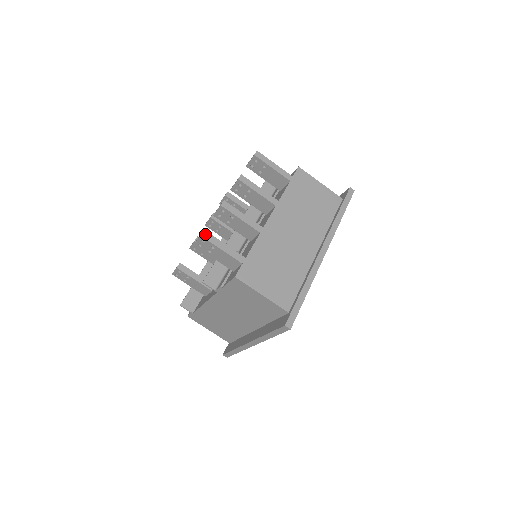
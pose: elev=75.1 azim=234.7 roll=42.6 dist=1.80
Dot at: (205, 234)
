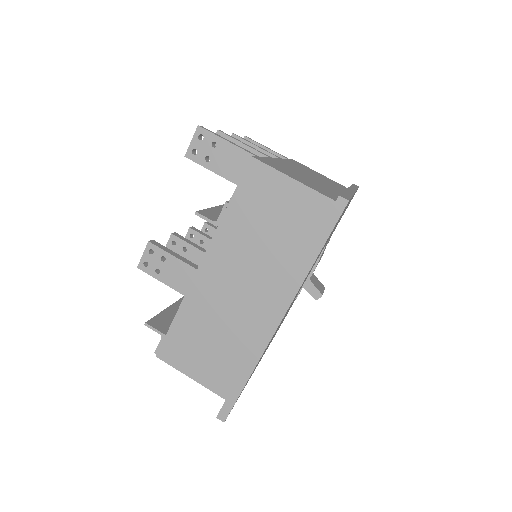
Dot at: (203, 127)
